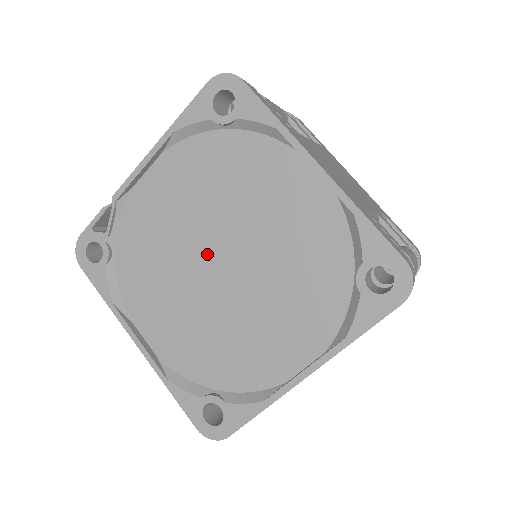
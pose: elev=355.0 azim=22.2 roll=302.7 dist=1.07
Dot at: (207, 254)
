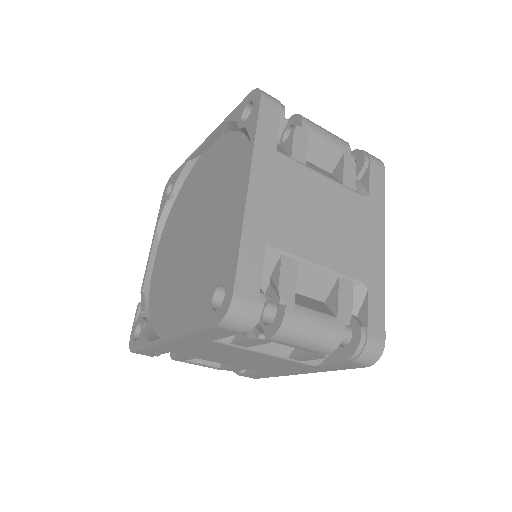
Dot at: (187, 242)
